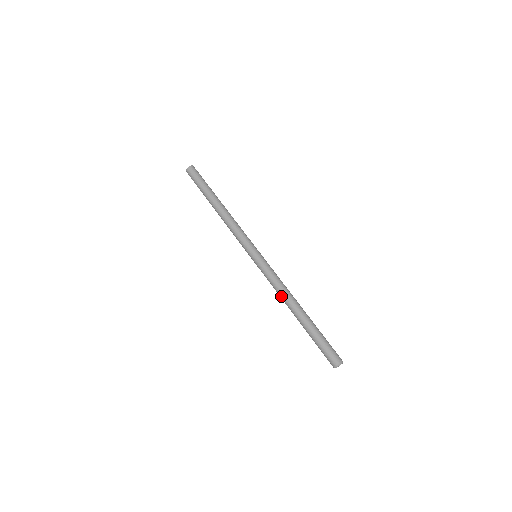
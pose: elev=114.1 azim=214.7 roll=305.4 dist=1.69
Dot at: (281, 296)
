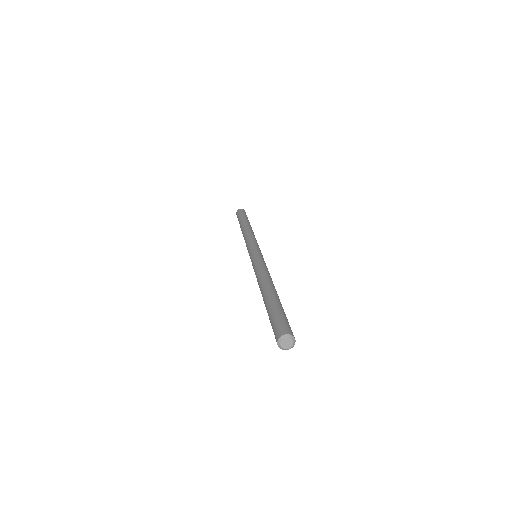
Dot at: (263, 274)
